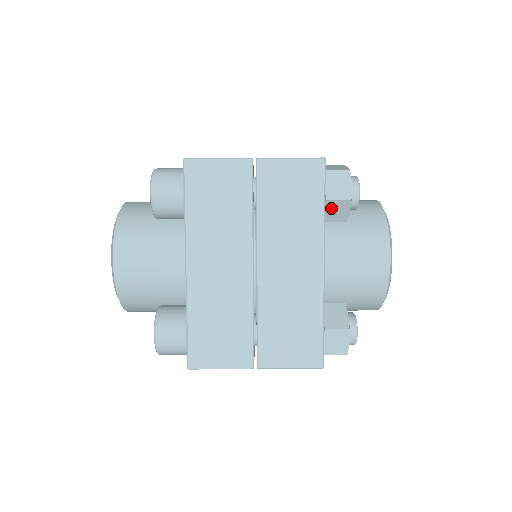
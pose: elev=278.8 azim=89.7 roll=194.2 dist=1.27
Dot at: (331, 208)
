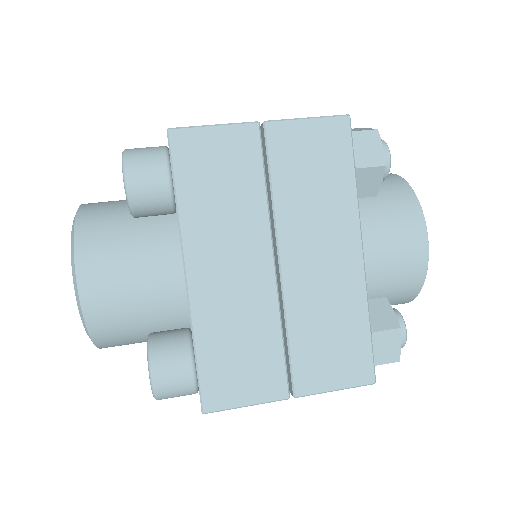
Dot at: occluded
